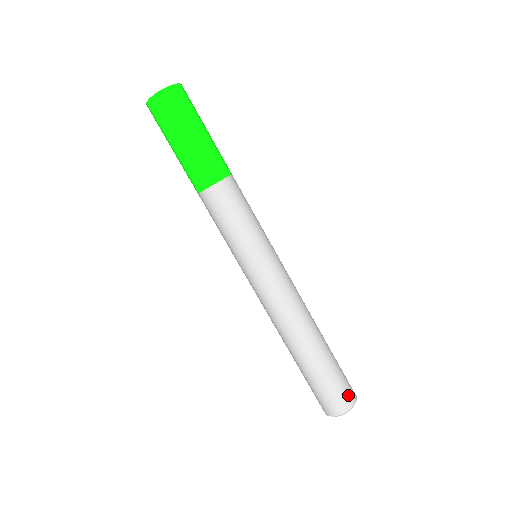
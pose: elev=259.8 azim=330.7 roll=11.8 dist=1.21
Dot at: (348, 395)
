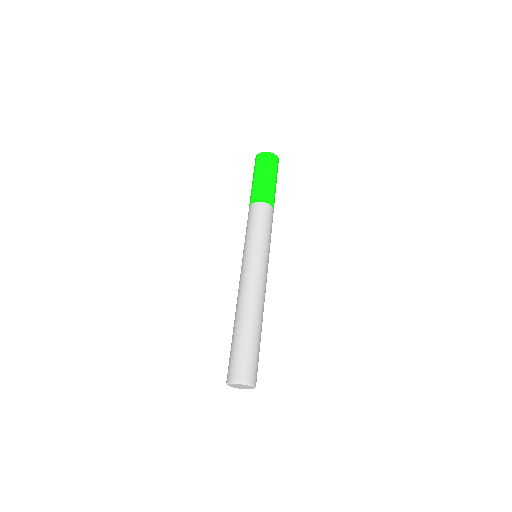
Dot at: (256, 375)
